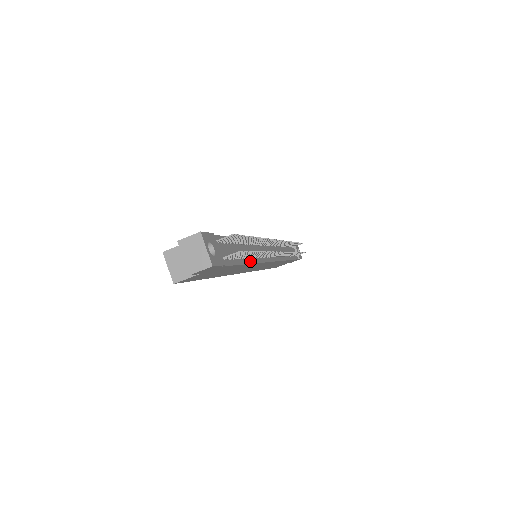
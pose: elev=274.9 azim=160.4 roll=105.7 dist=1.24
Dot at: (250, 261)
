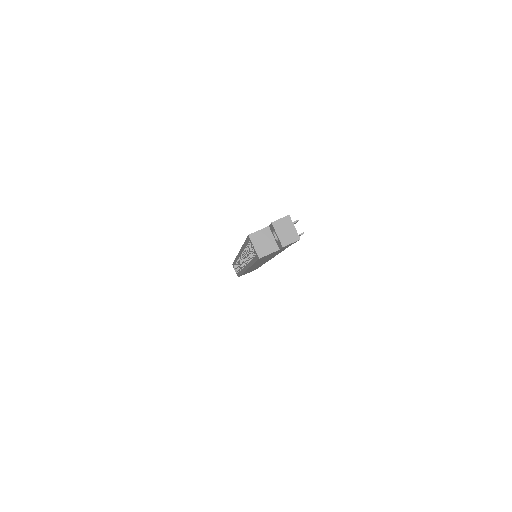
Dot at: occluded
